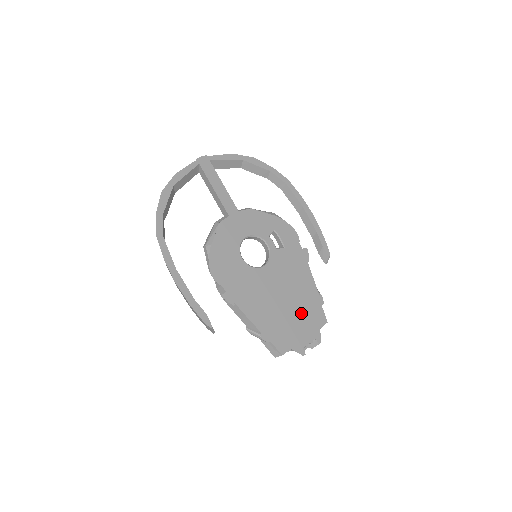
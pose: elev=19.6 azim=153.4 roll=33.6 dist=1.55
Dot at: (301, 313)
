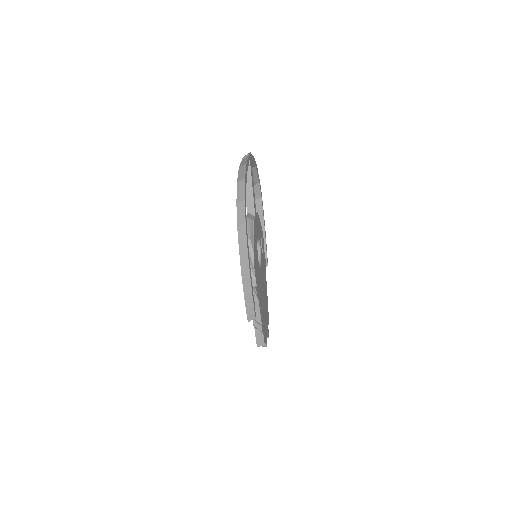
Dot at: (266, 311)
